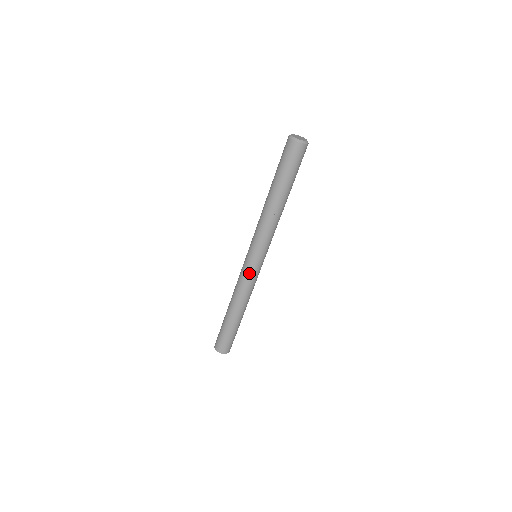
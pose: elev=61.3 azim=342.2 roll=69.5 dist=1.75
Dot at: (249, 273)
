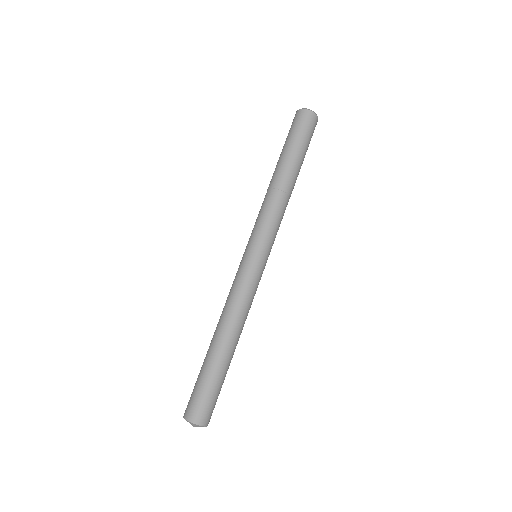
Dot at: (249, 274)
